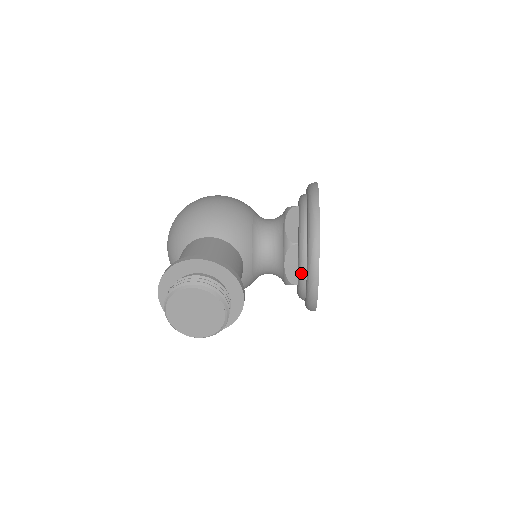
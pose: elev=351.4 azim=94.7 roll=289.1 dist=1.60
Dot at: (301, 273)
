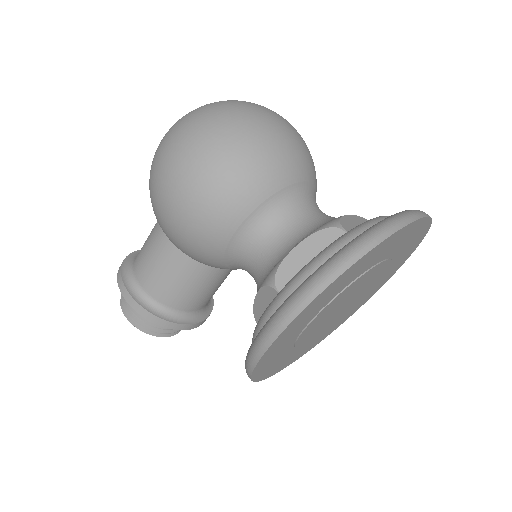
Dot at: occluded
